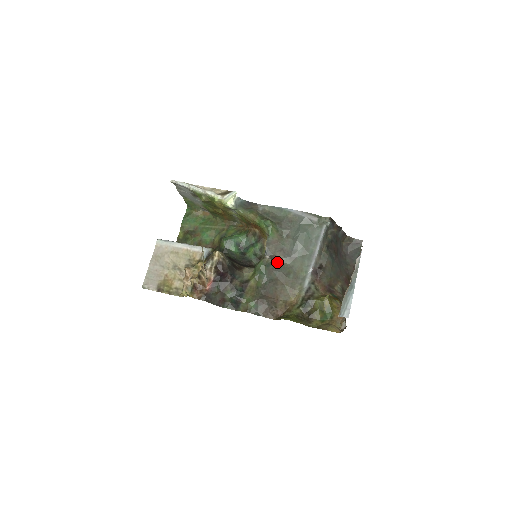
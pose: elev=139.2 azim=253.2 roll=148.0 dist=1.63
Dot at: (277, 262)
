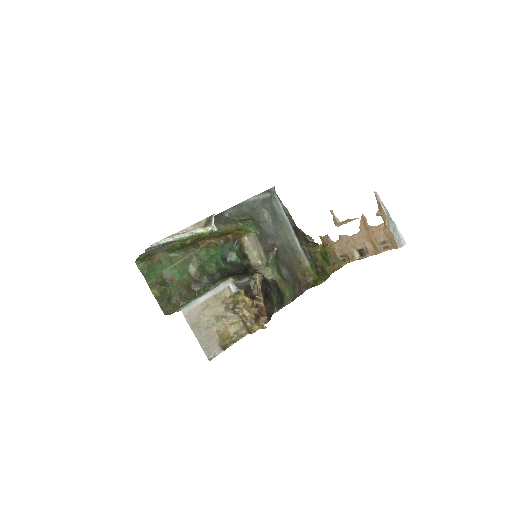
Dot at: occluded
